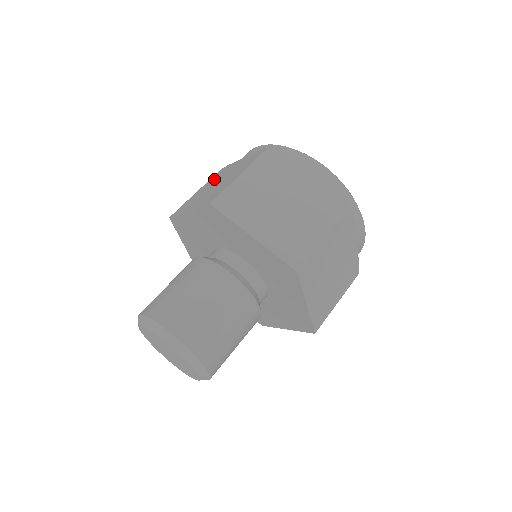
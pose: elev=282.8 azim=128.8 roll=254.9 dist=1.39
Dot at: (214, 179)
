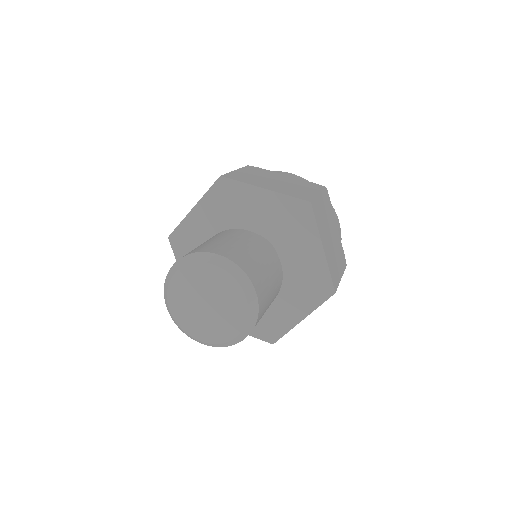
Dot at: occluded
